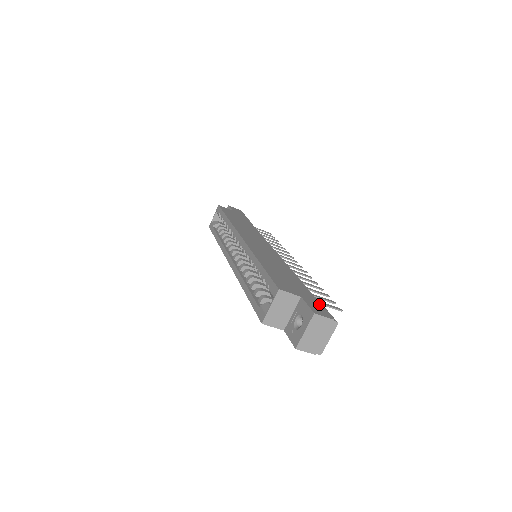
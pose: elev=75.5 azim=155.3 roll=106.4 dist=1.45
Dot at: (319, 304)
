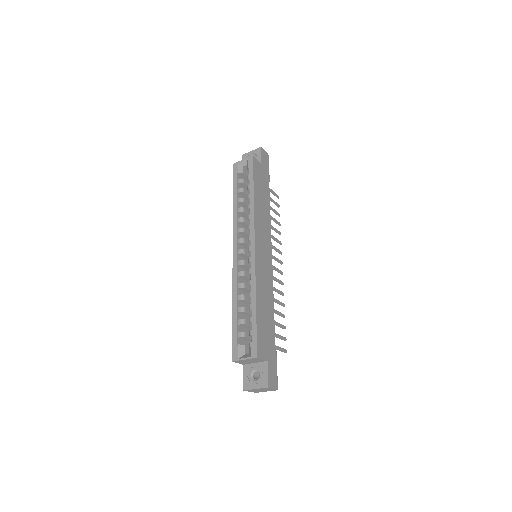
Dot at: (275, 367)
